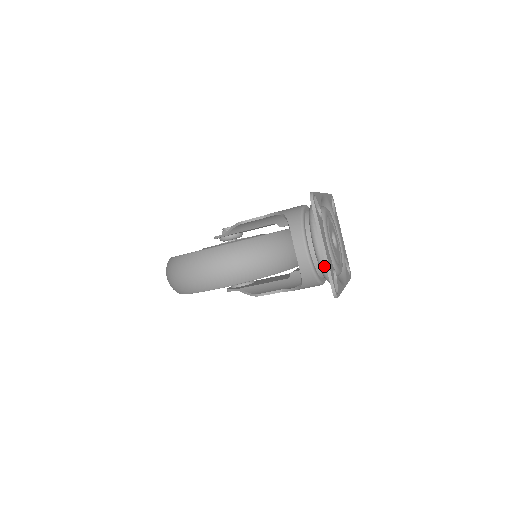
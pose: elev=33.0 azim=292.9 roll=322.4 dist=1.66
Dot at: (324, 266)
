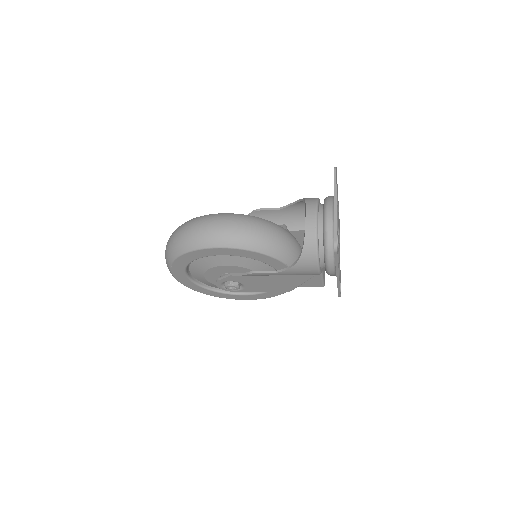
Dot at: (328, 235)
